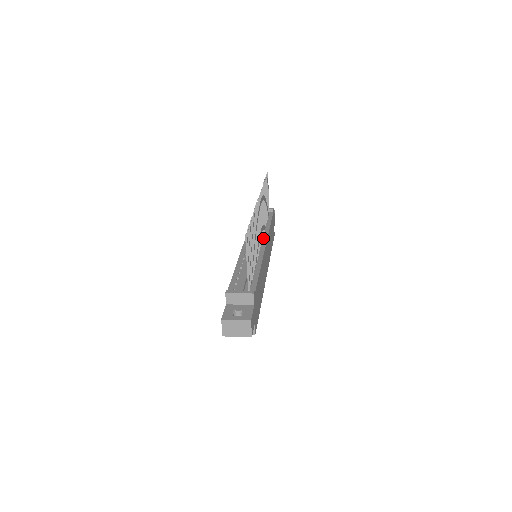
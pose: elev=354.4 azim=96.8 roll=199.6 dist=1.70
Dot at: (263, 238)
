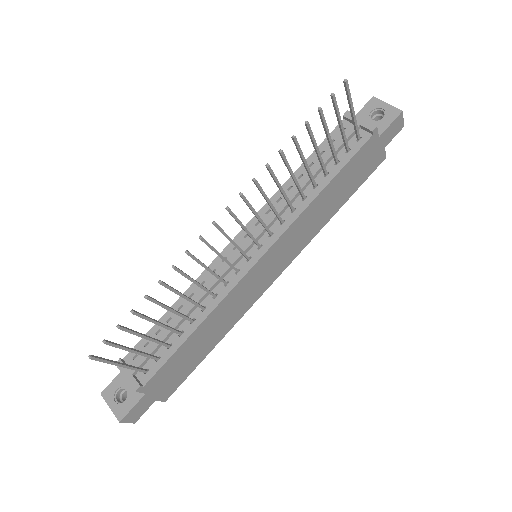
Dot at: (273, 234)
